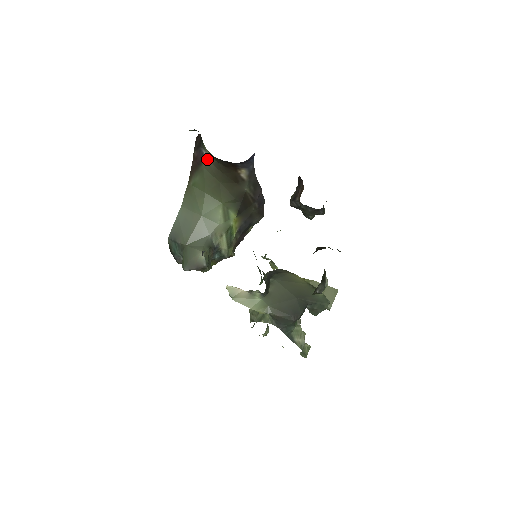
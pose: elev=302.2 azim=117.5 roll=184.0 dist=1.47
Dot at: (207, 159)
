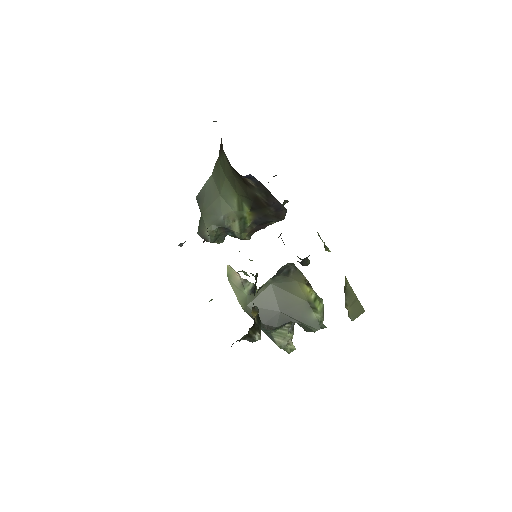
Dot at: (223, 150)
